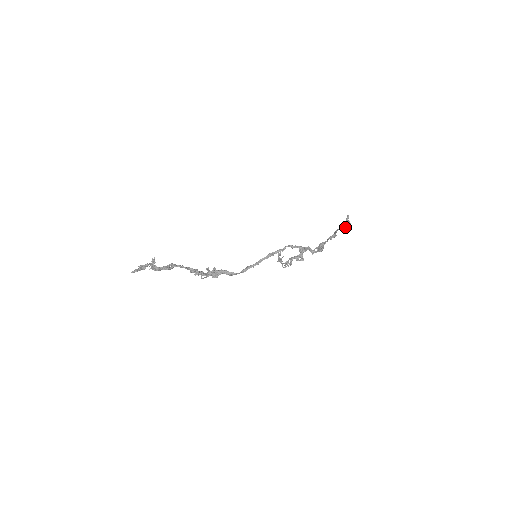
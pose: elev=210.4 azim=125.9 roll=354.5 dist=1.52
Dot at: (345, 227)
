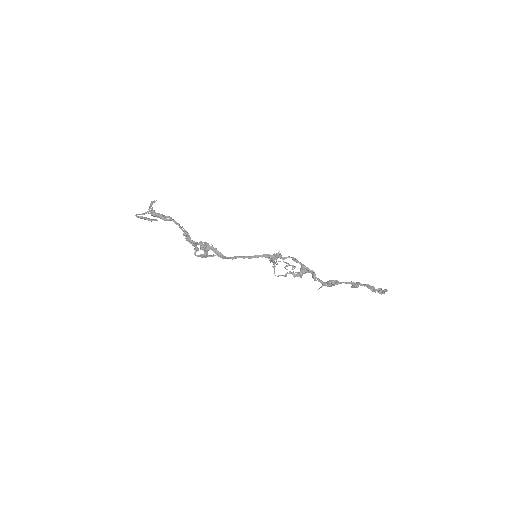
Dot at: (372, 289)
